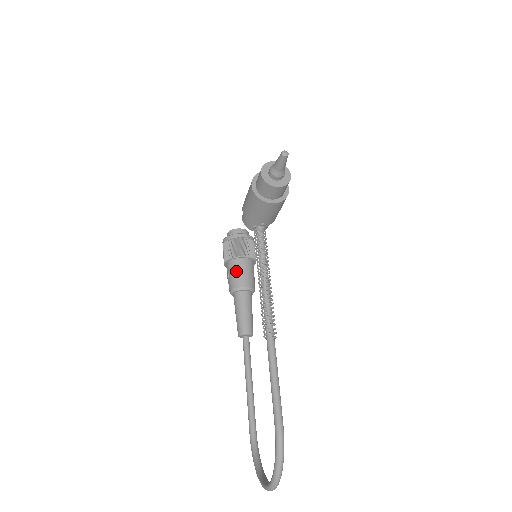
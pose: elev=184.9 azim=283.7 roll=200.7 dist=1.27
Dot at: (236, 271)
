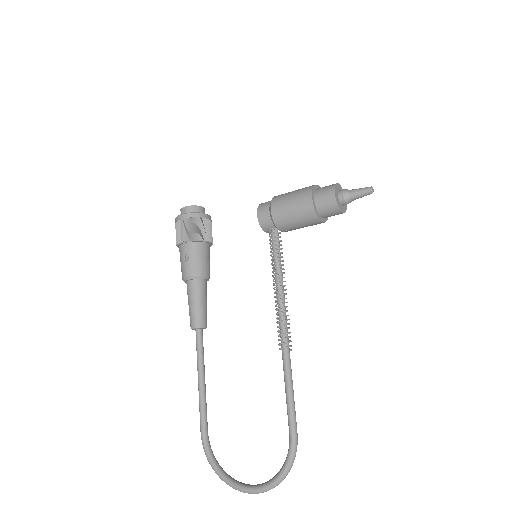
Dot at: (200, 256)
